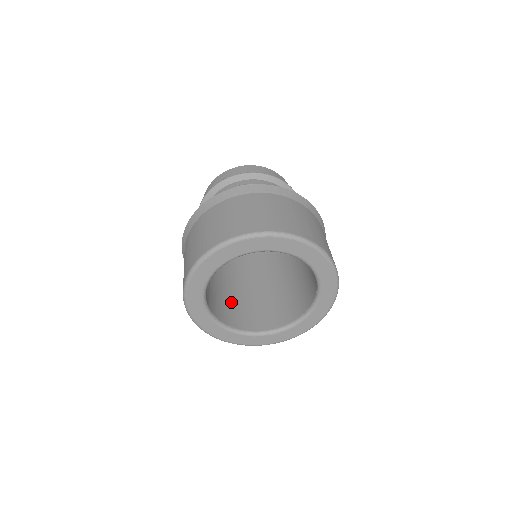
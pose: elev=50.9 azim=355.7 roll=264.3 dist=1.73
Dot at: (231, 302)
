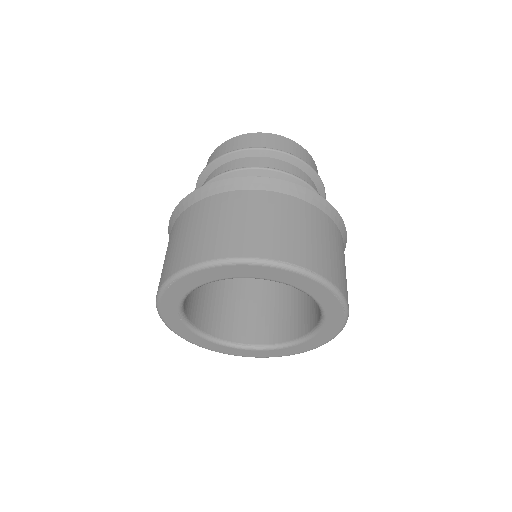
Dot at: (241, 307)
